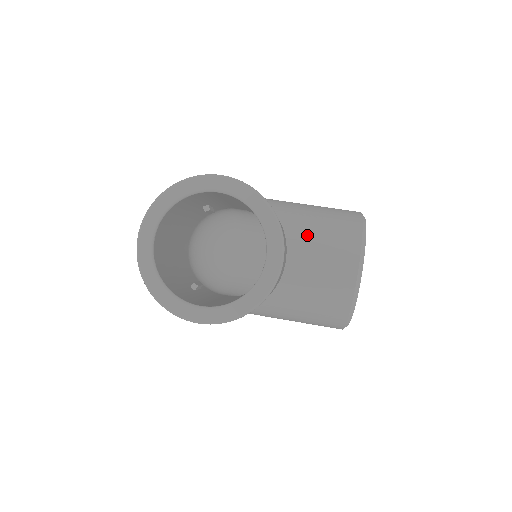
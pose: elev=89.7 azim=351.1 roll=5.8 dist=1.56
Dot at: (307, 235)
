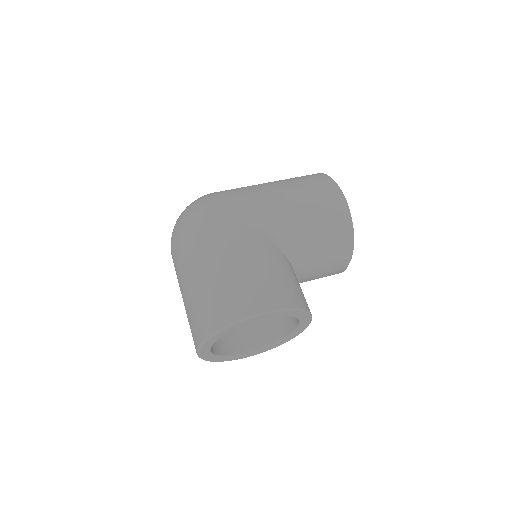
Dot at: (310, 260)
